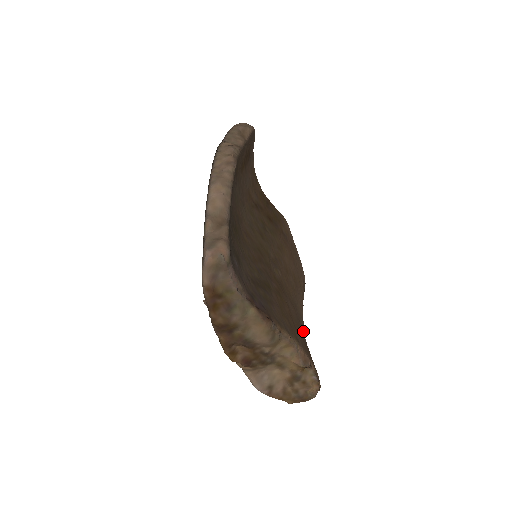
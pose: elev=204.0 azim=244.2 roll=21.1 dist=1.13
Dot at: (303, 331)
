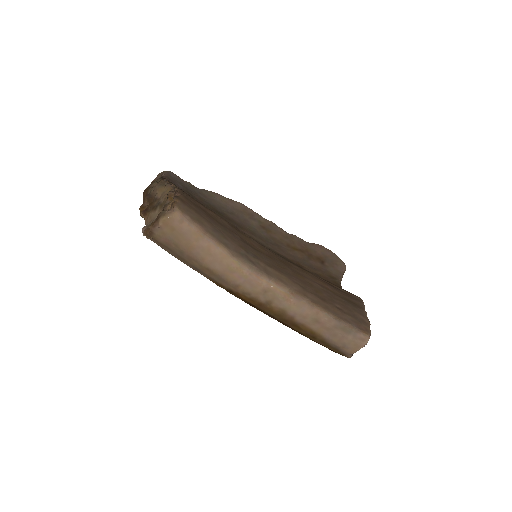
Dot at: (237, 246)
